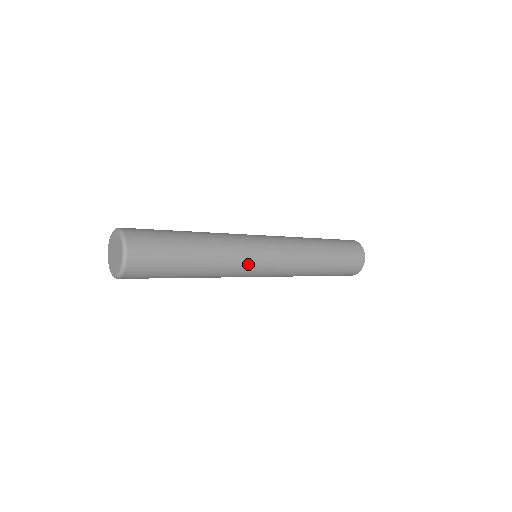
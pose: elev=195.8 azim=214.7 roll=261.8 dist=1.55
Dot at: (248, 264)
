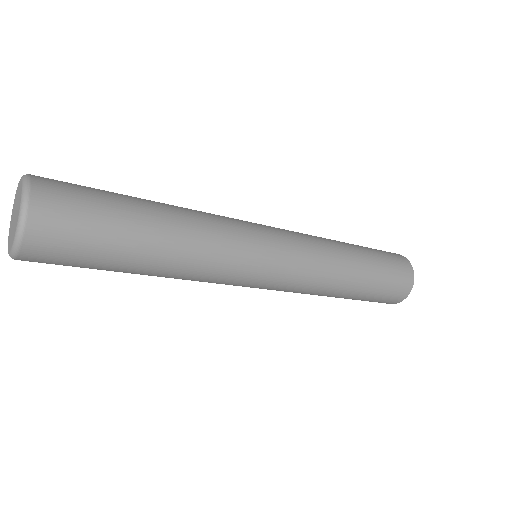
Dot at: (244, 250)
